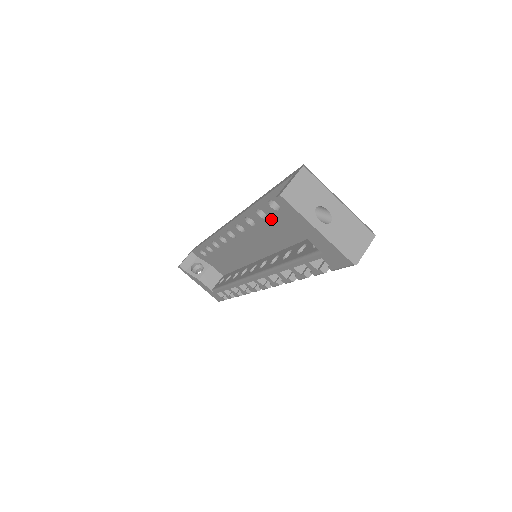
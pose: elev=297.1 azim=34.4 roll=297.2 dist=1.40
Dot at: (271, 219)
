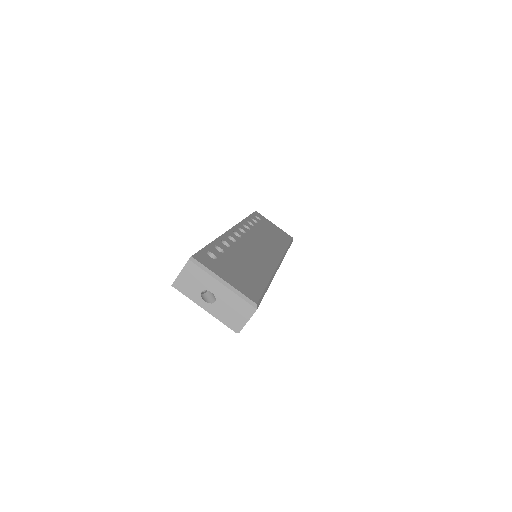
Dot at: occluded
